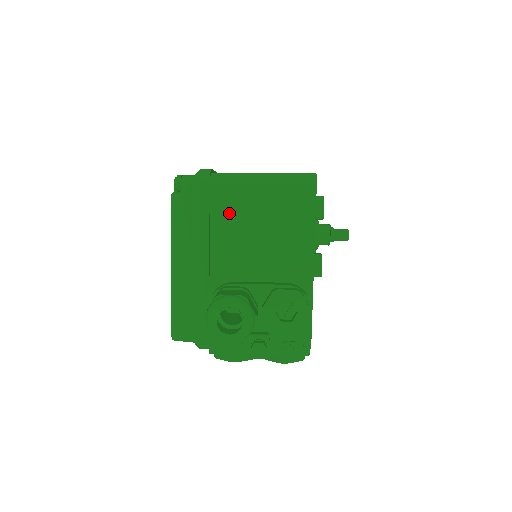
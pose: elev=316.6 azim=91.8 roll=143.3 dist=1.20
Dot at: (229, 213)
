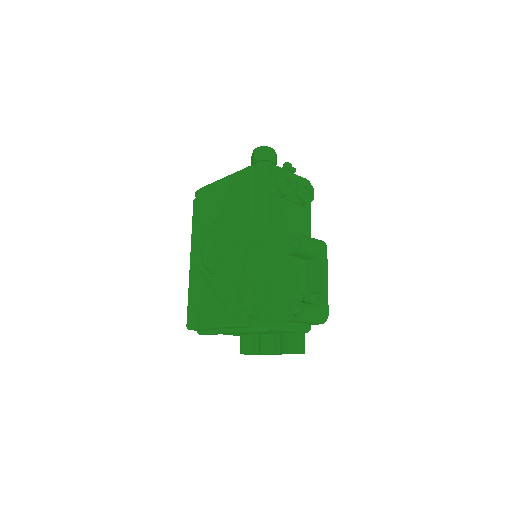
Dot at: occluded
